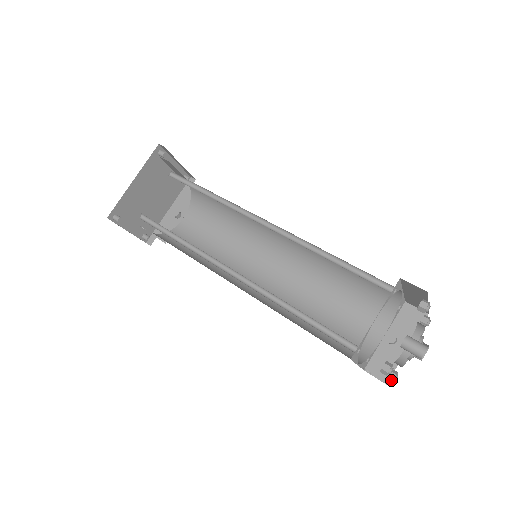
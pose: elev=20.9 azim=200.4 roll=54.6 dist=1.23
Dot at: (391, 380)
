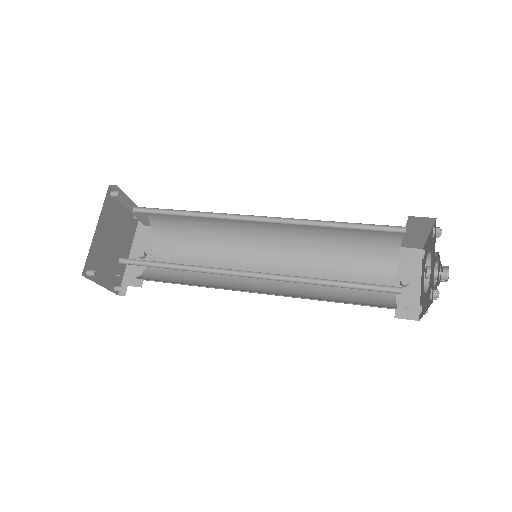
Dot at: occluded
